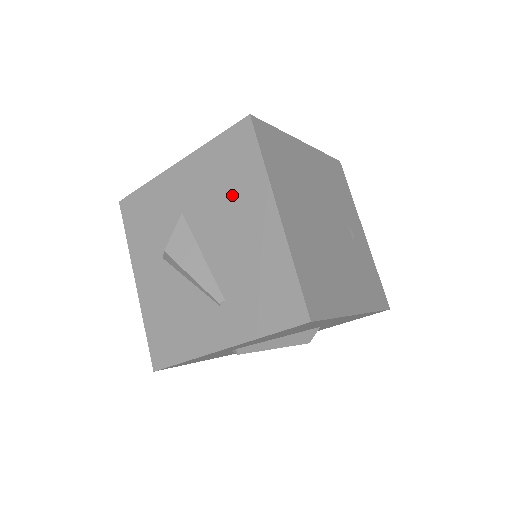
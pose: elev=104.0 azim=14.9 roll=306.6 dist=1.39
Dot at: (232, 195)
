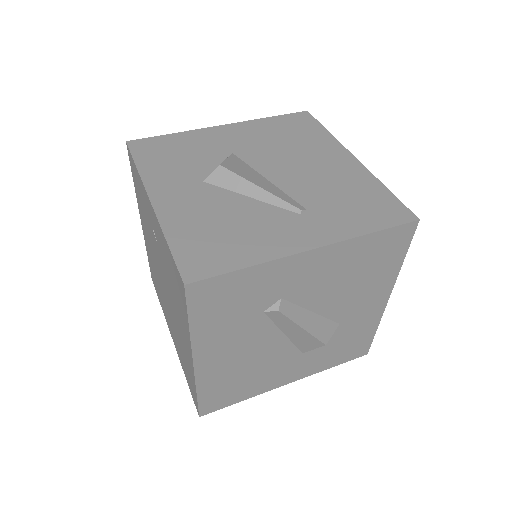
Dot at: (299, 146)
